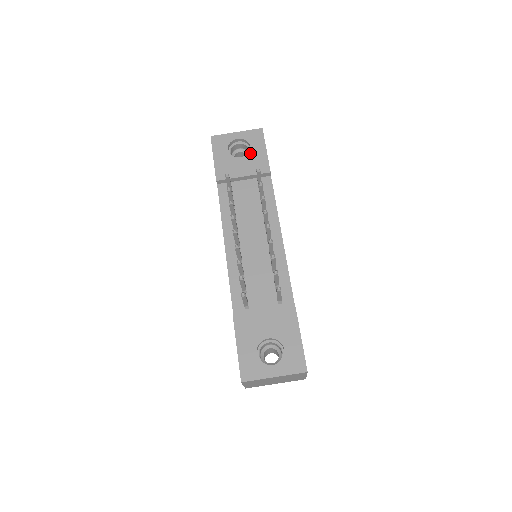
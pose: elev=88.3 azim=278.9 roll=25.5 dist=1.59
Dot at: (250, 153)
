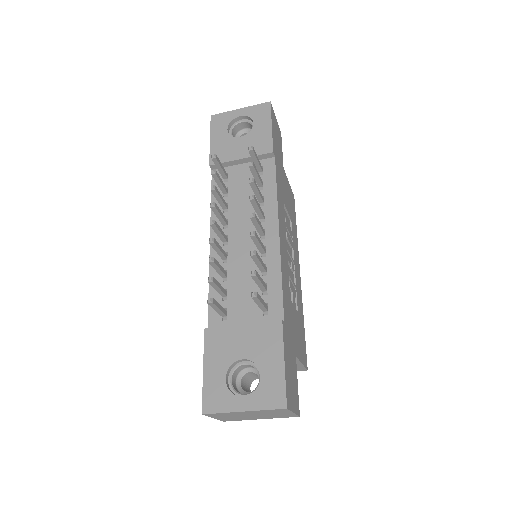
Dot at: (252, 131)
